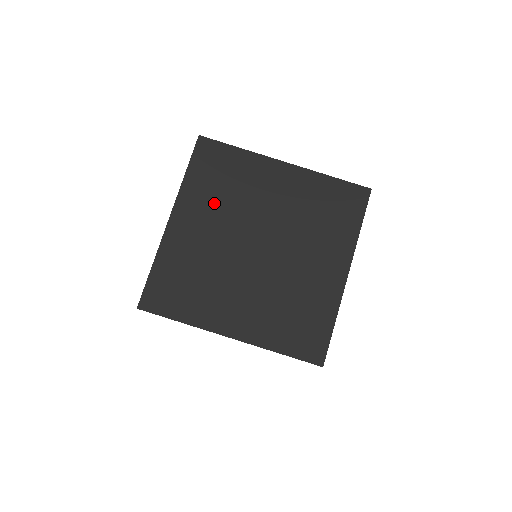
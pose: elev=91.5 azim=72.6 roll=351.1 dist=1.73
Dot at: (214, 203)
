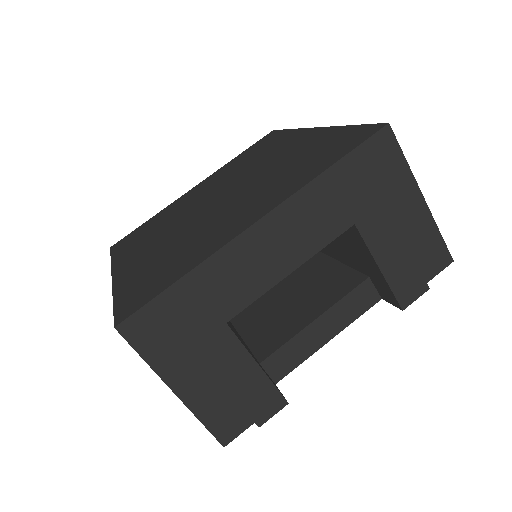
Dot at: (151, 237)
